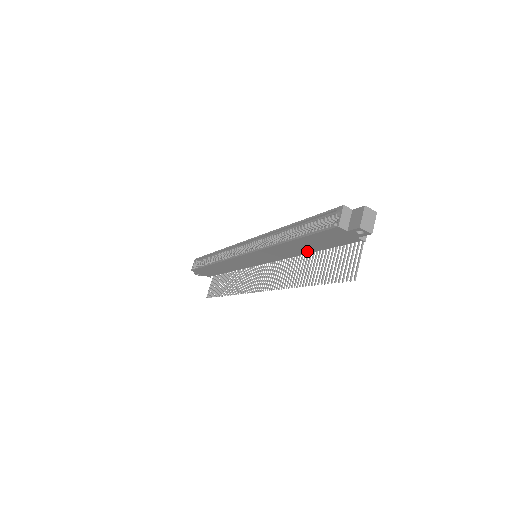
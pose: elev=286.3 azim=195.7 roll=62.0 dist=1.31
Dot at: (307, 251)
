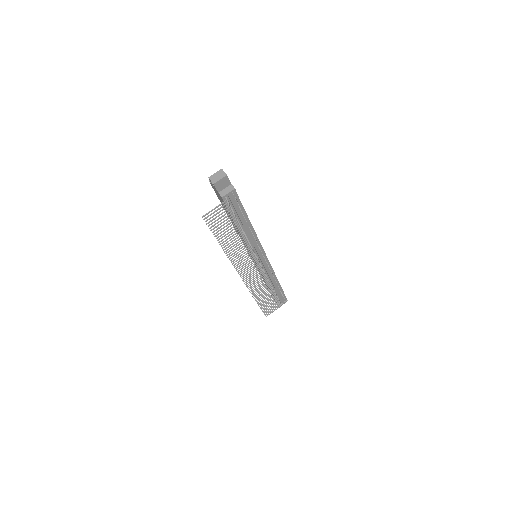
Dot at: occluded
